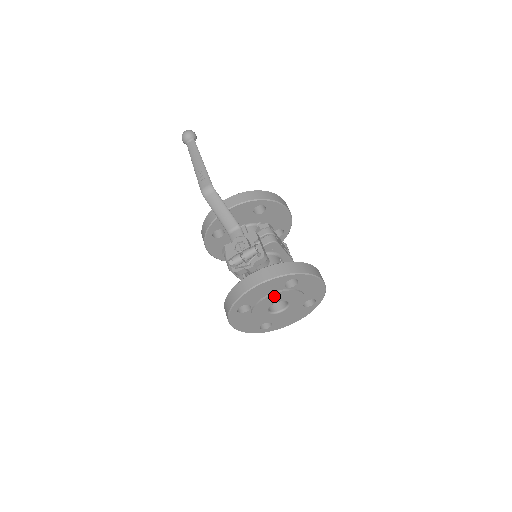
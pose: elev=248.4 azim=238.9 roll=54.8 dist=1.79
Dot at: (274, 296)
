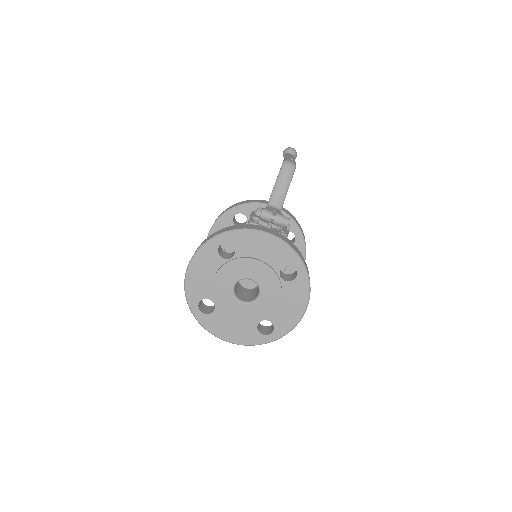
Dot at: (263, 268)
